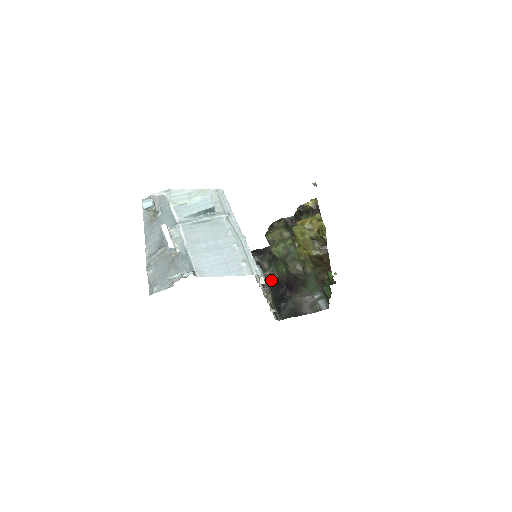
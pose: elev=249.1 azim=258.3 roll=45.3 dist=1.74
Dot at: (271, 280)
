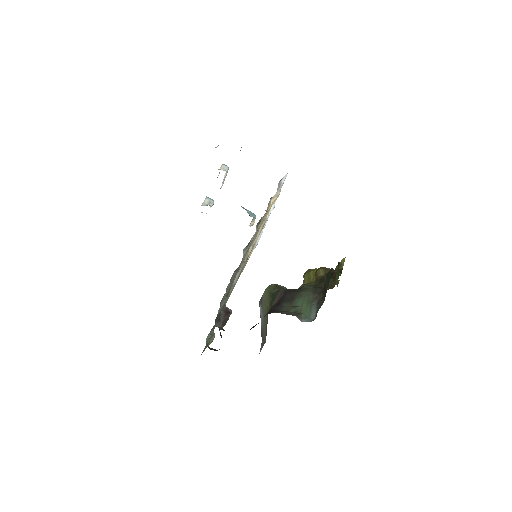
Dot at: occluded
